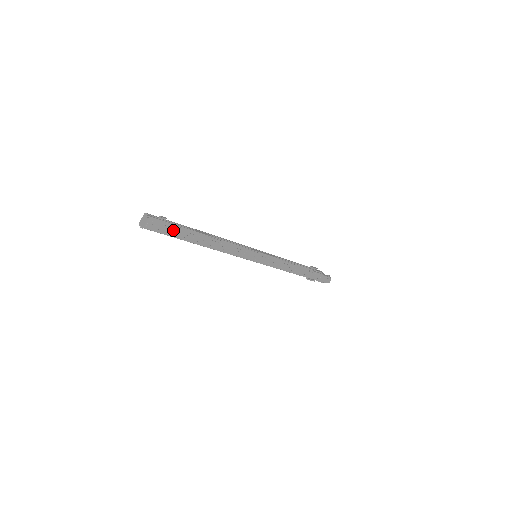
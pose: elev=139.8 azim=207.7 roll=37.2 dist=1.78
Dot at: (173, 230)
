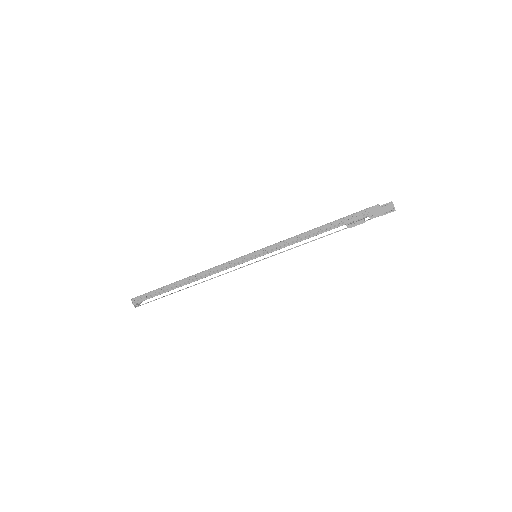
Dot at: (159, 298)
